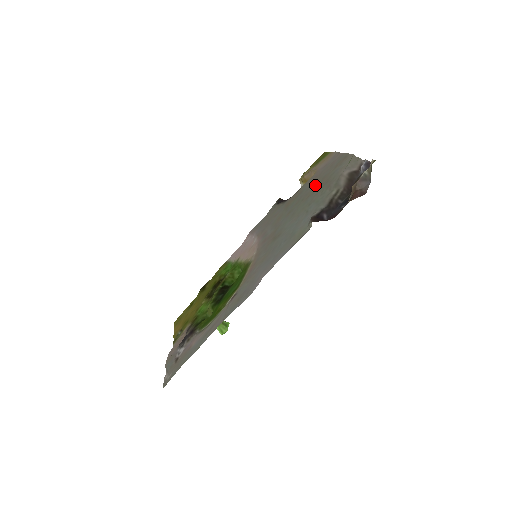
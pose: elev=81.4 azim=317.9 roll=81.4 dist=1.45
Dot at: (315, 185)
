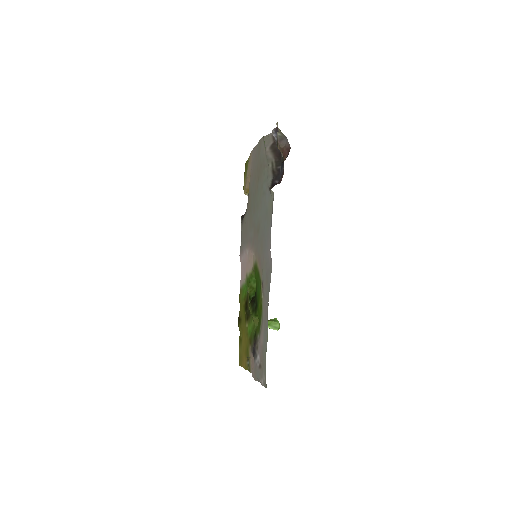
Dot at: (256, 177)
